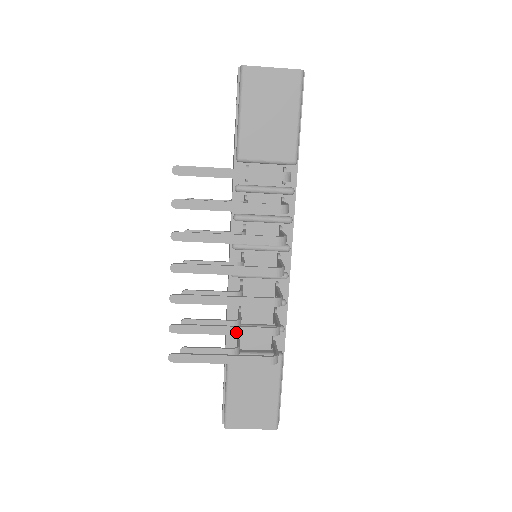
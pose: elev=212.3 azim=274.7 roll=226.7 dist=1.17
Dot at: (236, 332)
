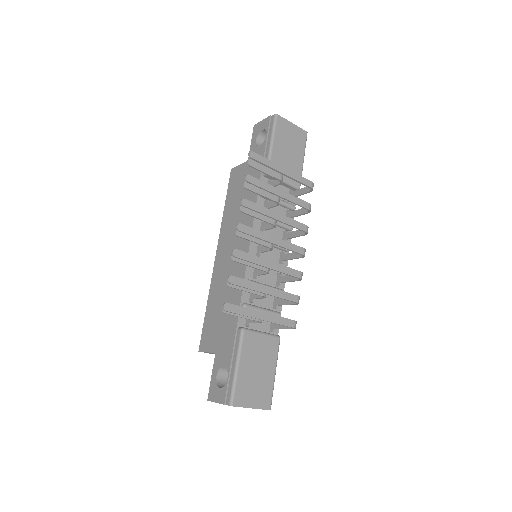
Dot at: (274, 293)
